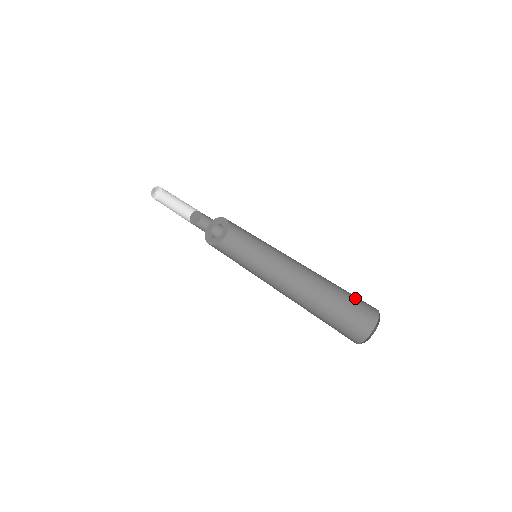
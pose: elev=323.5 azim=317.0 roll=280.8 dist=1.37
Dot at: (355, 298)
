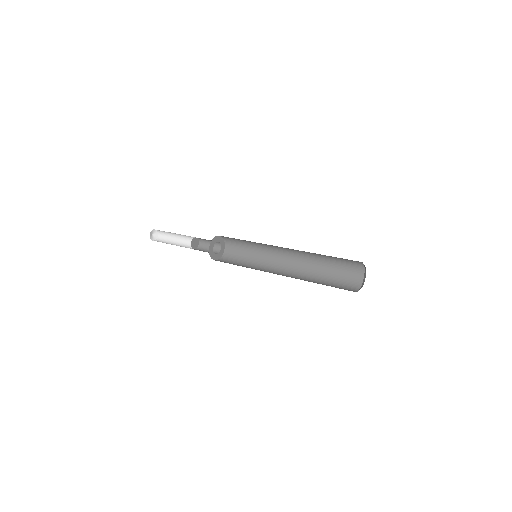
Dot at: (342, 276)
